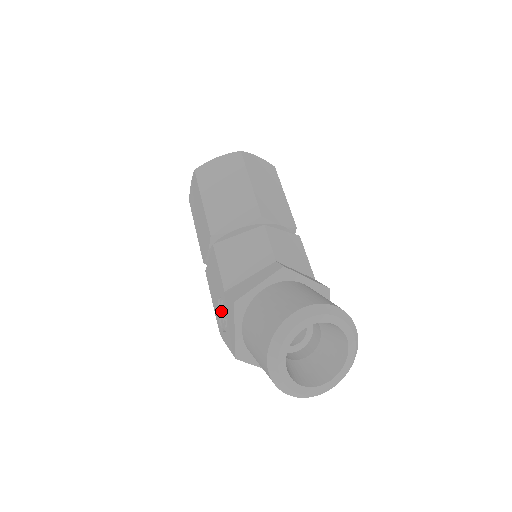
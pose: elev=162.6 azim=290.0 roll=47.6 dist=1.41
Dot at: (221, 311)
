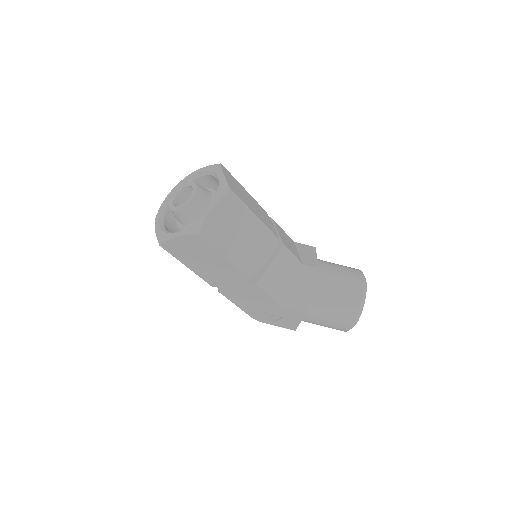
Dot at: (260, 311)
